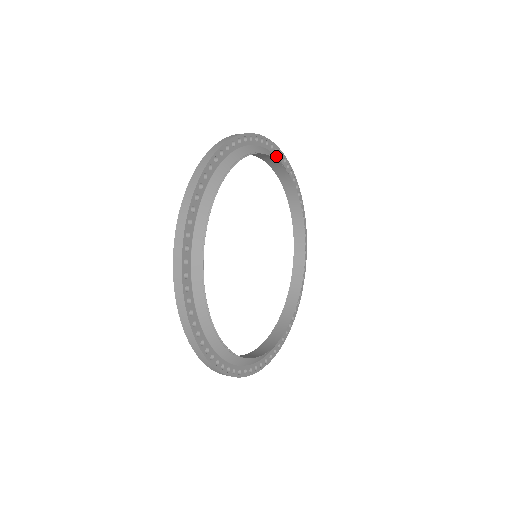
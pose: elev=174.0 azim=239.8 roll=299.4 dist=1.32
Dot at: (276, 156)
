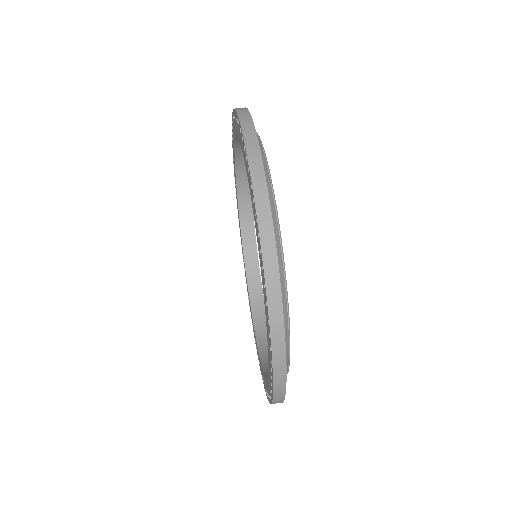
Dot at: occluded
